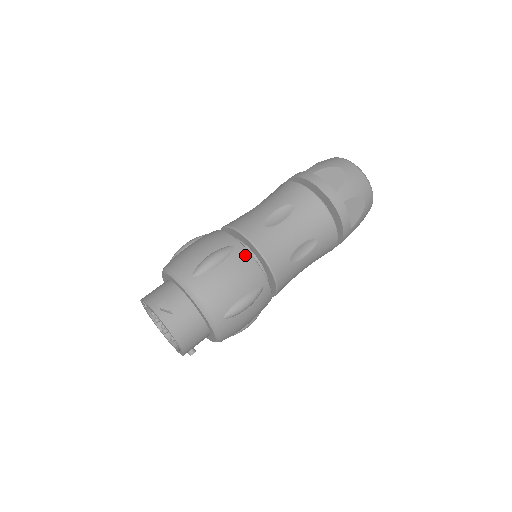
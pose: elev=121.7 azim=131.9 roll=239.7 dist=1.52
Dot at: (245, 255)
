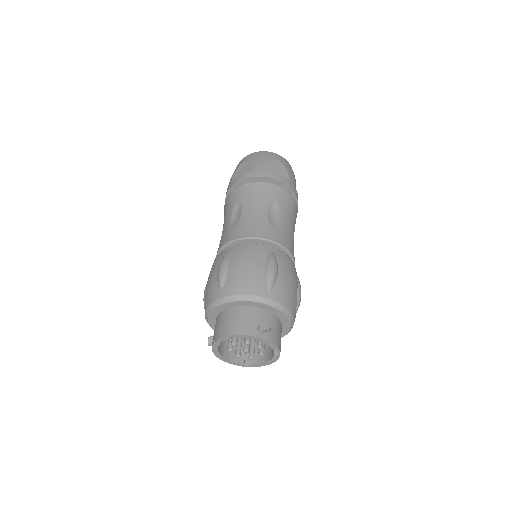
Dot at: (283, 255)
